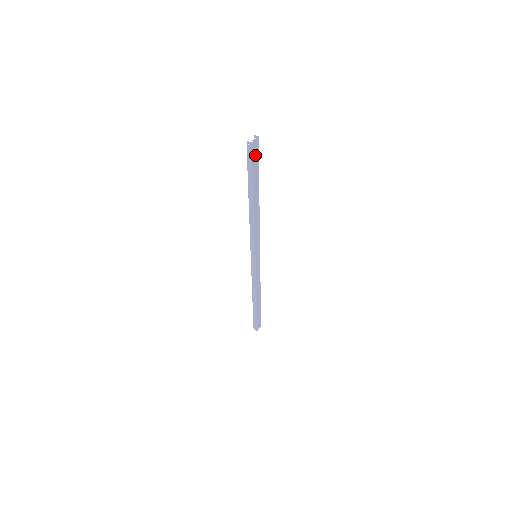
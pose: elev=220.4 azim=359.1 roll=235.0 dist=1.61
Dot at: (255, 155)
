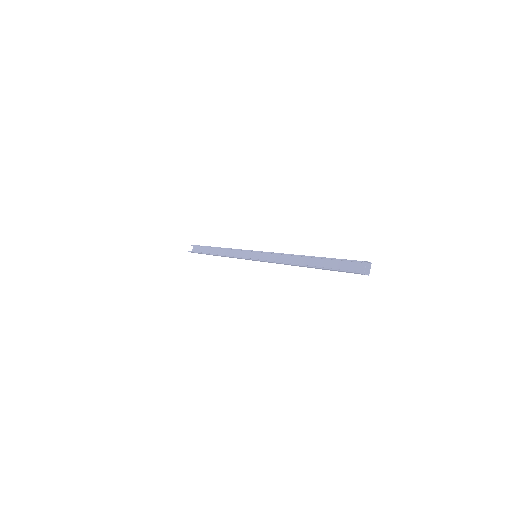
Dot at: (354, 267)
